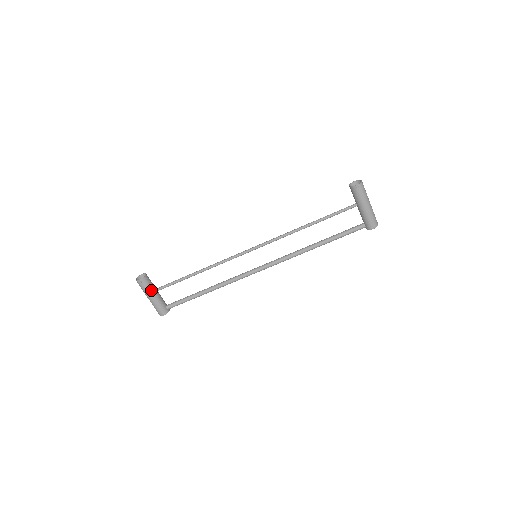
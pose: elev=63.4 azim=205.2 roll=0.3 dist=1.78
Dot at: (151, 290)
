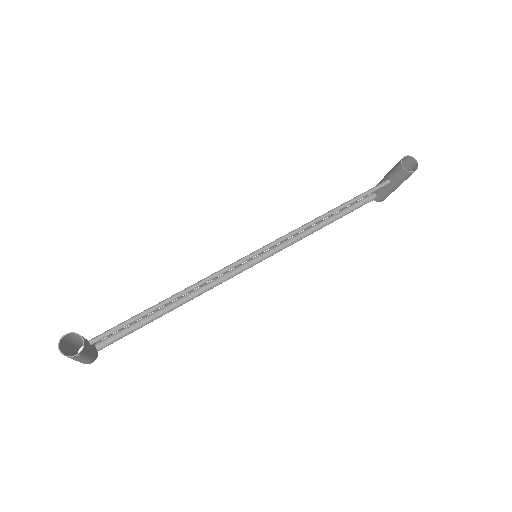
Dot at: (88, 352)
